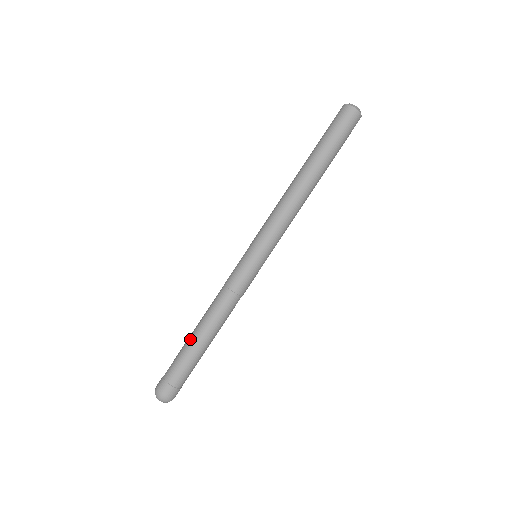
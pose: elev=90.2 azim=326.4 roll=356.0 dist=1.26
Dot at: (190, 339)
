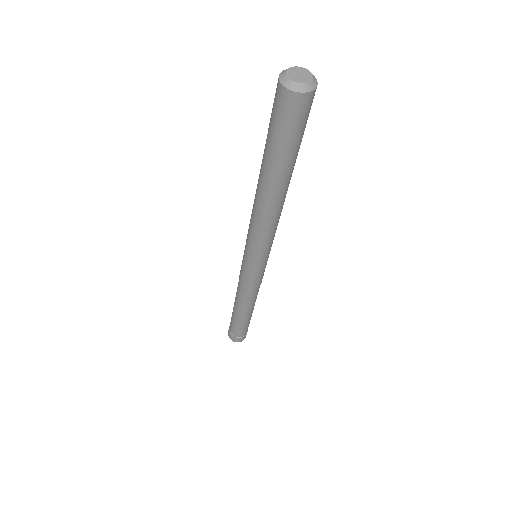
Dot at: (234, 315)
